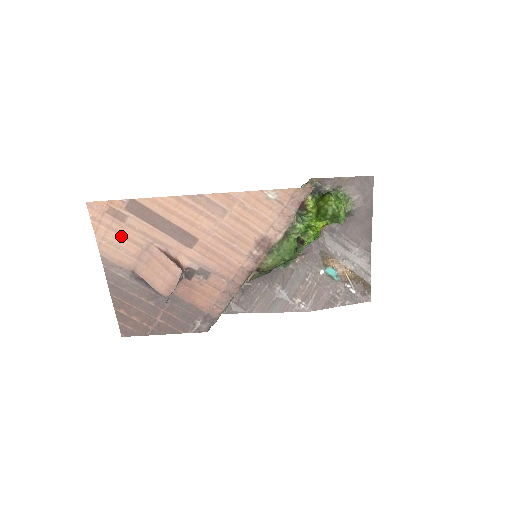
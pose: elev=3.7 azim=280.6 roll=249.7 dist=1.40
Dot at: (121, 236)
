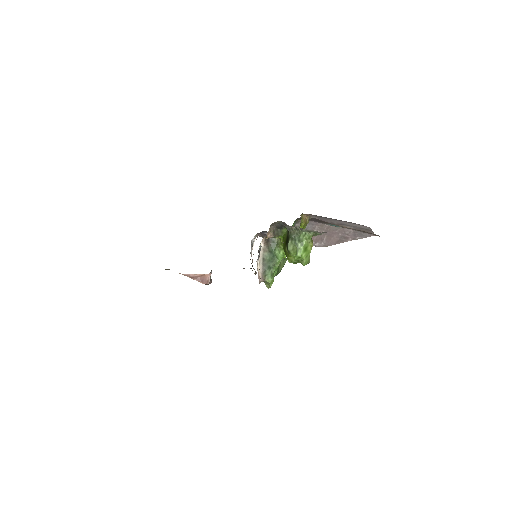
Dot at: occluded
